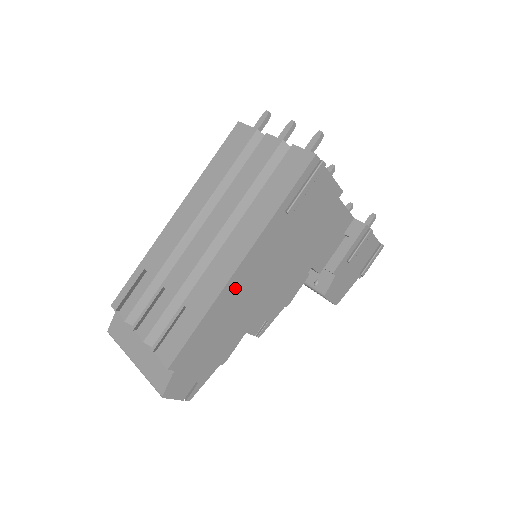
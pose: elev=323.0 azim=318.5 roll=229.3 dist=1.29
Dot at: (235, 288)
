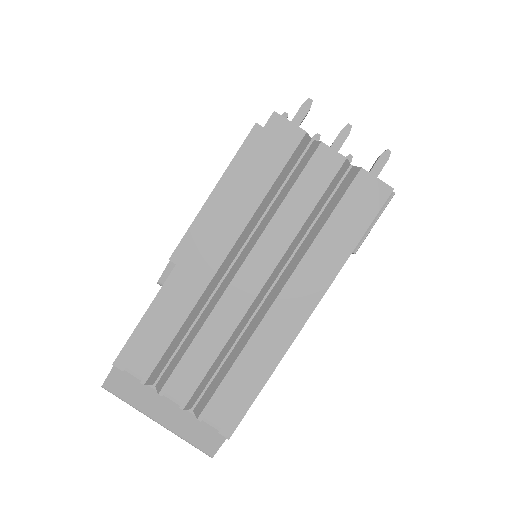
Dot at: occluded
